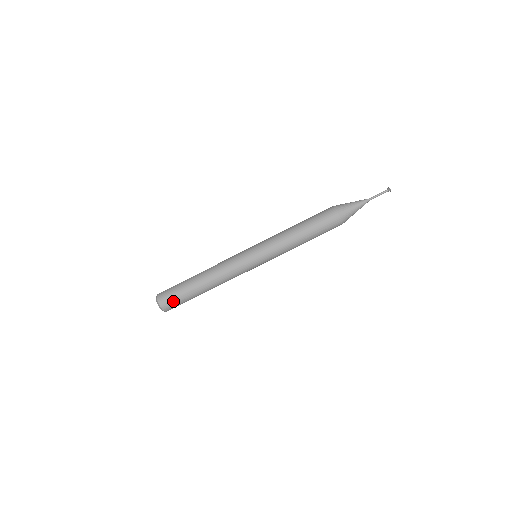
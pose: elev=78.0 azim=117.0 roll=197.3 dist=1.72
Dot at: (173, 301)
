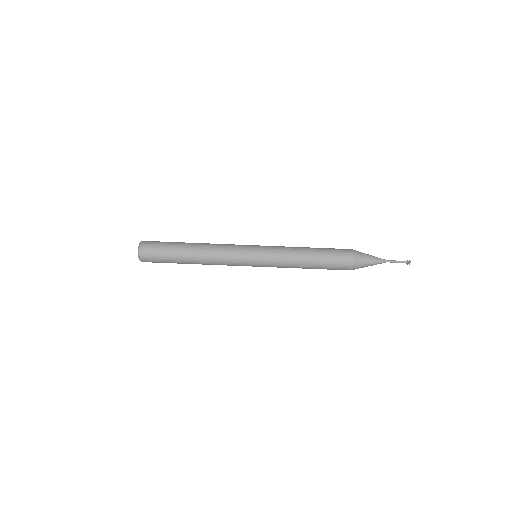
Dot at: (155, 247)
